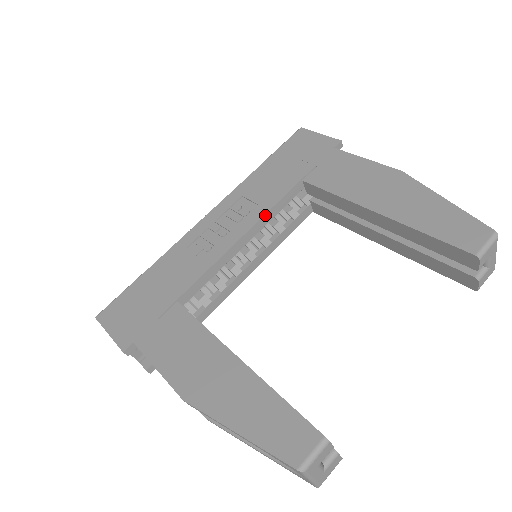
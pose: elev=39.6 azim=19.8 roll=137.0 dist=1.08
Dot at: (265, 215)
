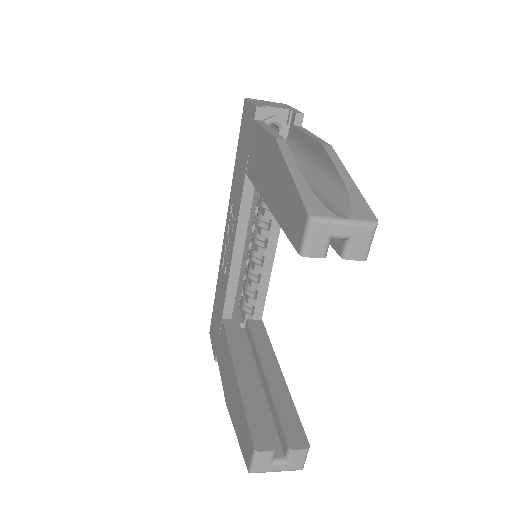
Dot at: (238, 222)
